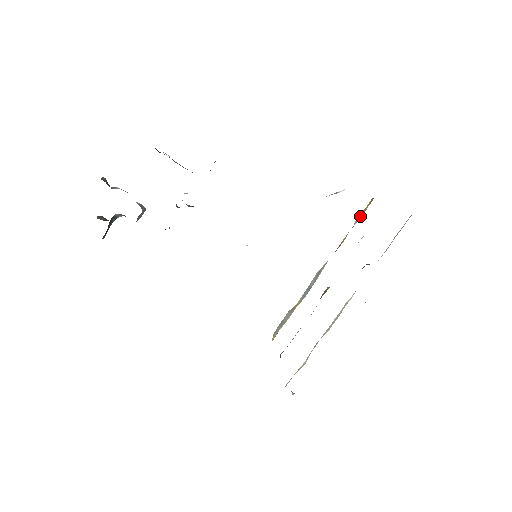
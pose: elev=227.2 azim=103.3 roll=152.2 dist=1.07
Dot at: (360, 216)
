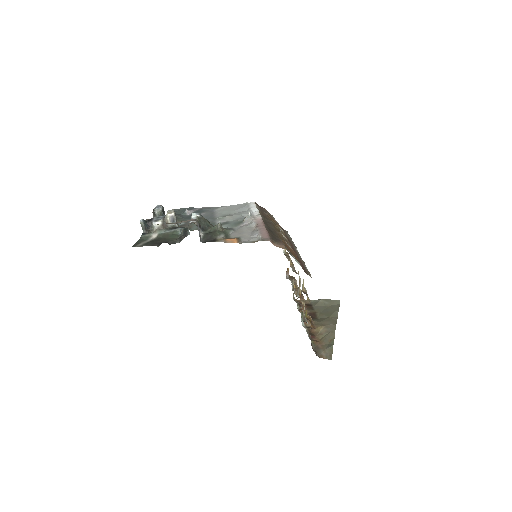
Dot at: occluded
